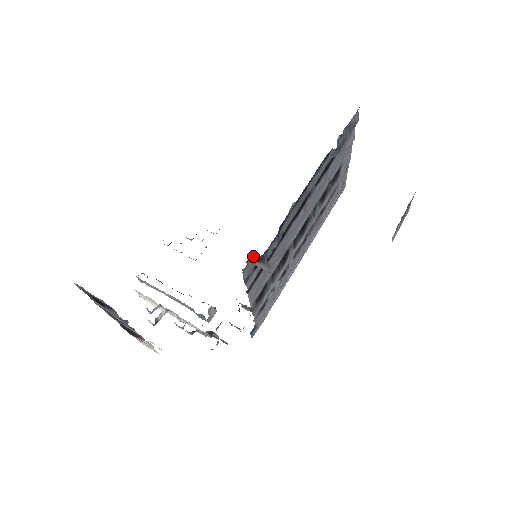
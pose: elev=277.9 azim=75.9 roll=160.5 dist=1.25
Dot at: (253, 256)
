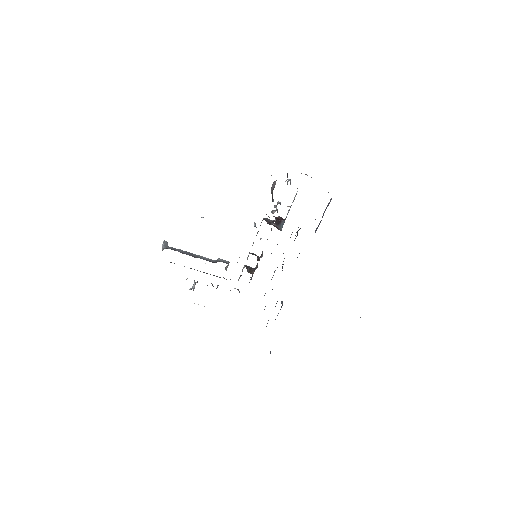
Dot at: occluded
